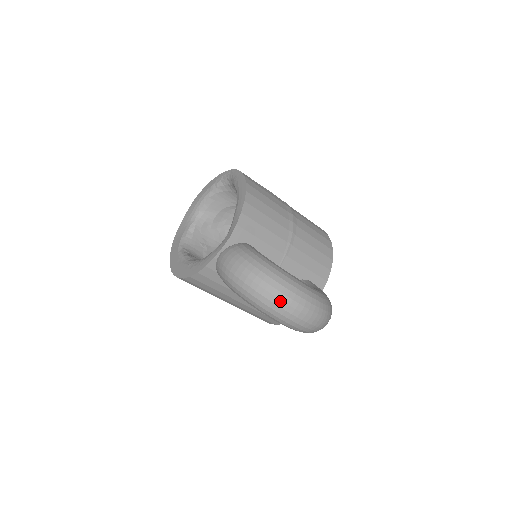
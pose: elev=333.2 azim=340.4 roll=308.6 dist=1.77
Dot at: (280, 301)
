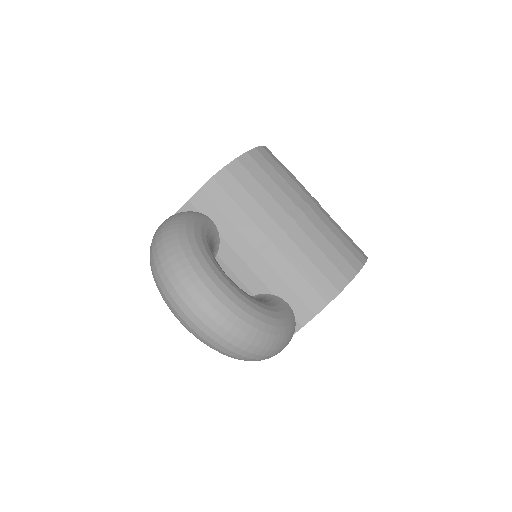
Dot at: (166, 277)
